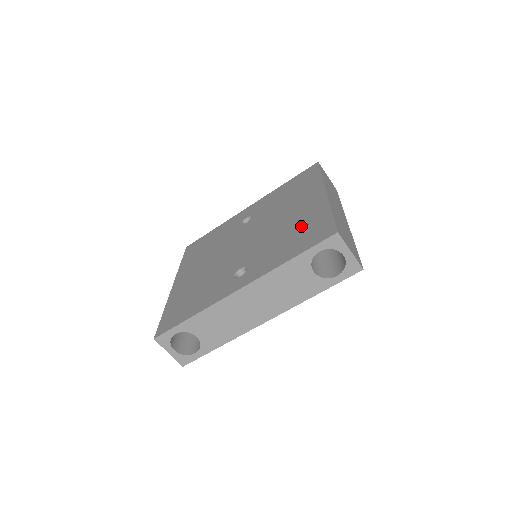
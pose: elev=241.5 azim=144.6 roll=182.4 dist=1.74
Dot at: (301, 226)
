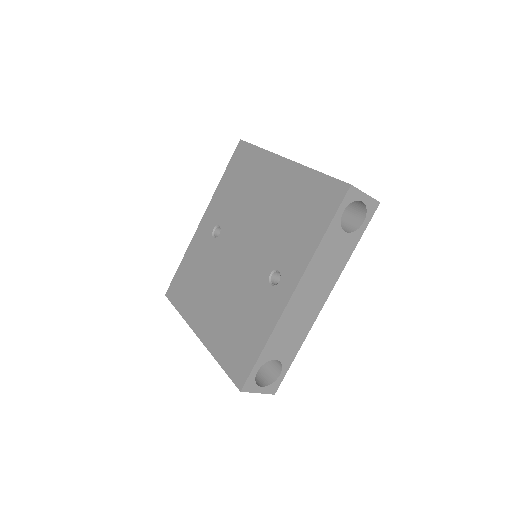
Dot at: (298, 202)
